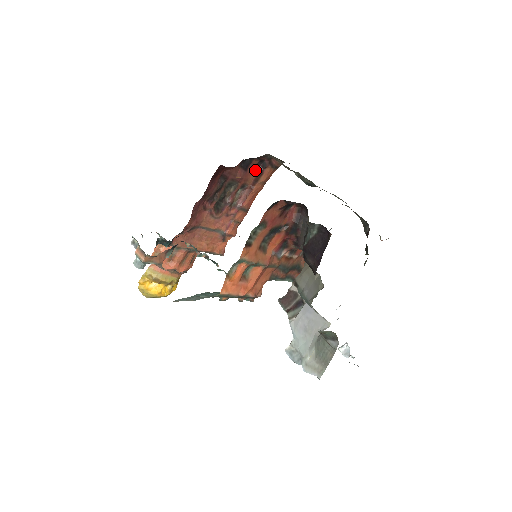
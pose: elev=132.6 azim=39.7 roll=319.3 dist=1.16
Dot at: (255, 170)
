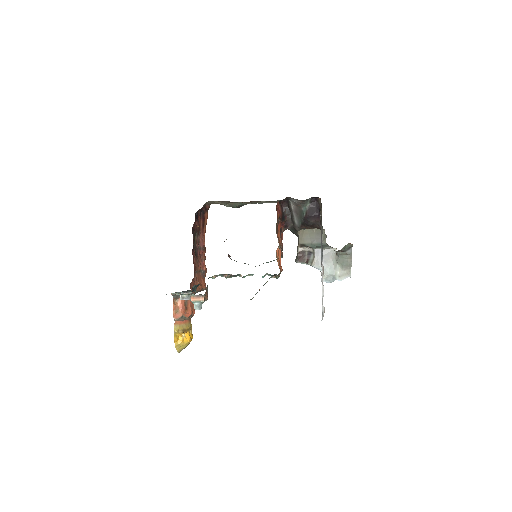
Dot at: (200, 218)
